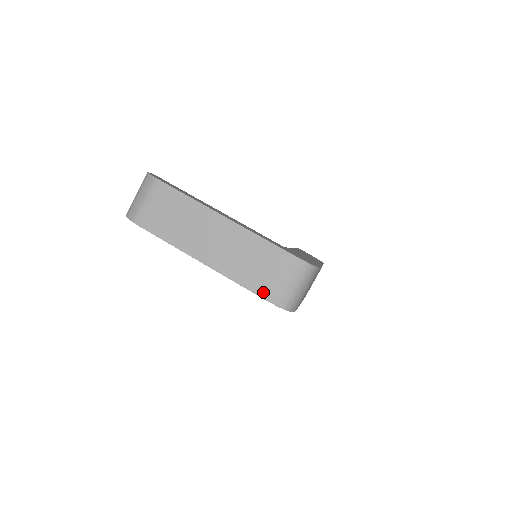
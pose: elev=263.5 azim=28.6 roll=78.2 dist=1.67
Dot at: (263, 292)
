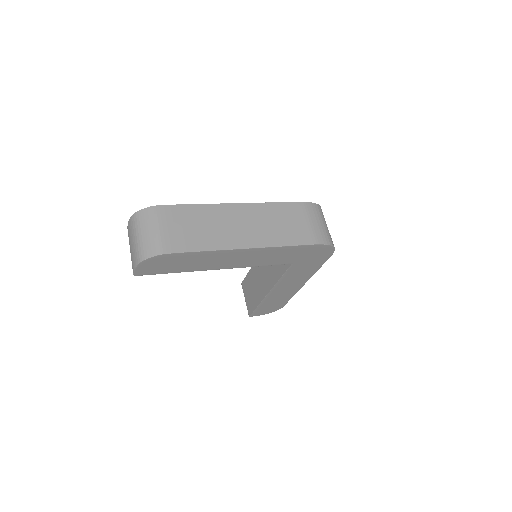
Dot at: (312, 240)
